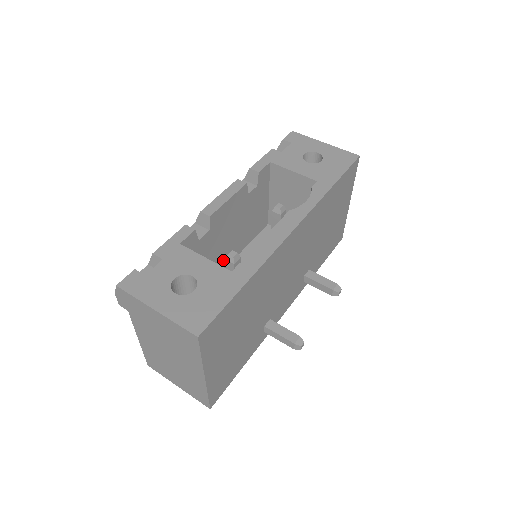
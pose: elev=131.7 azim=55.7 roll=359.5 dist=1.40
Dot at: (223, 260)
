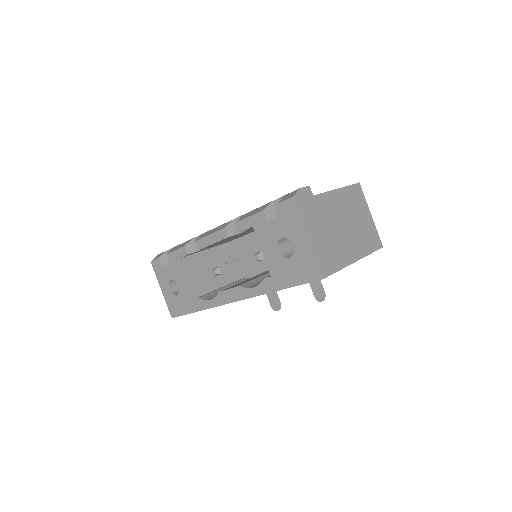
Dot at: occluded
